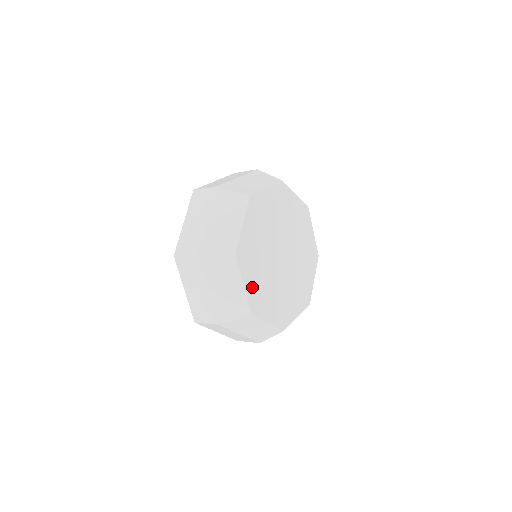
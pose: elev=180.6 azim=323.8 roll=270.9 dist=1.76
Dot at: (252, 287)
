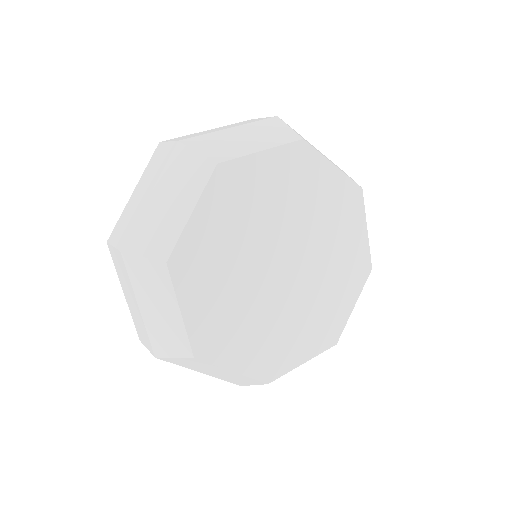
Dot at: (202, 234)
